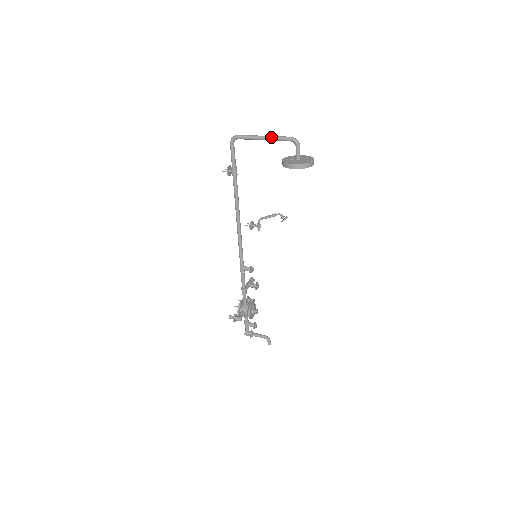
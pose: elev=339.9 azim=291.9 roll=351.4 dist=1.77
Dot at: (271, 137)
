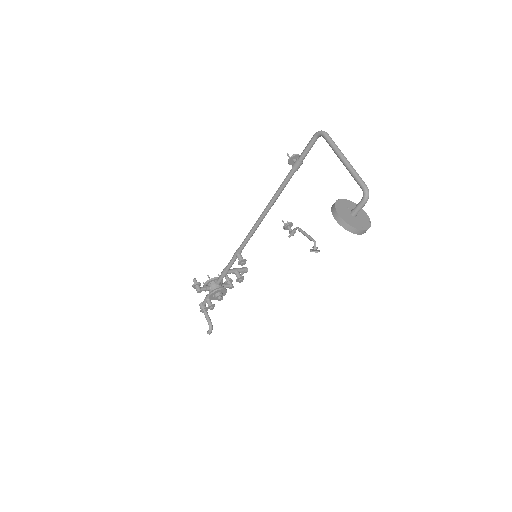
Dot at: (350, 166)
